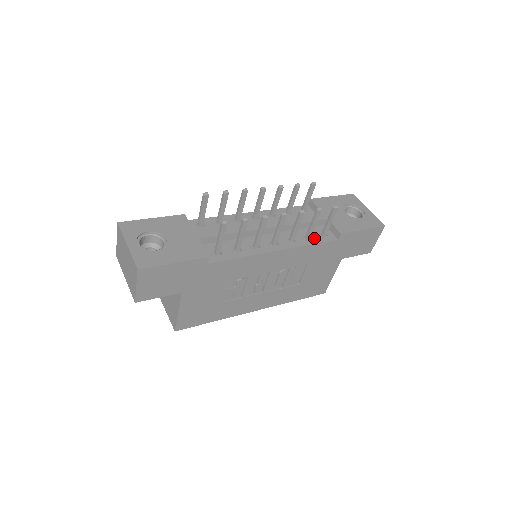
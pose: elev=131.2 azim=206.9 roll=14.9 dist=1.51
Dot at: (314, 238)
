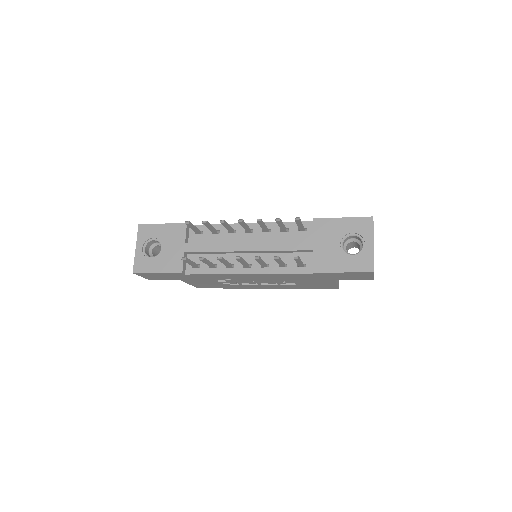
Dot at: (289, 267)
